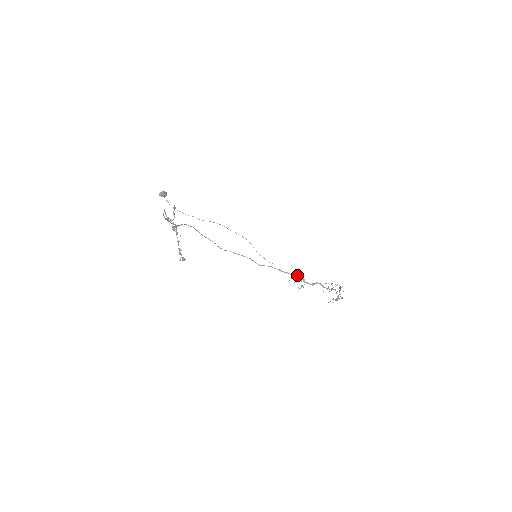
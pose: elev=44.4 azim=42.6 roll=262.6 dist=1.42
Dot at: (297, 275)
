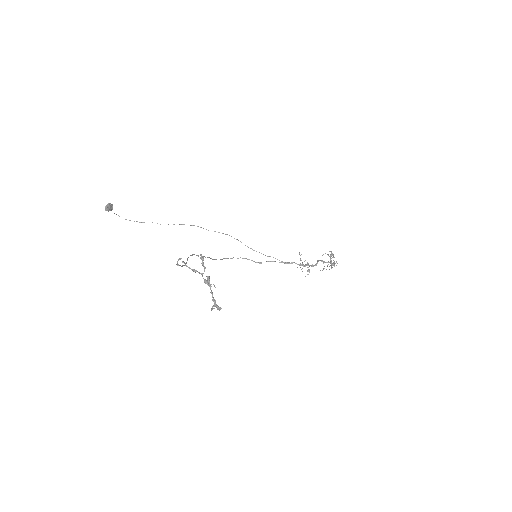
Dot at: (302, 262)
